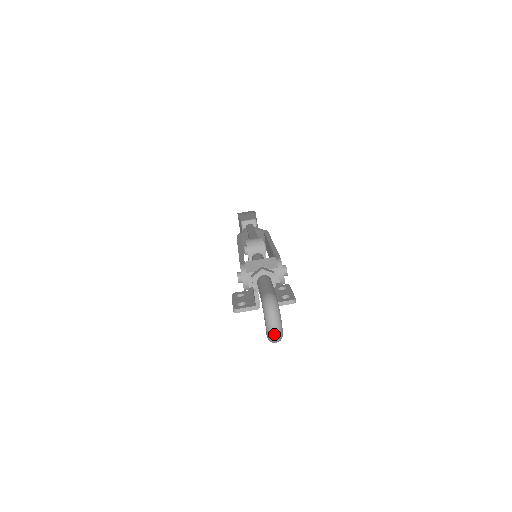
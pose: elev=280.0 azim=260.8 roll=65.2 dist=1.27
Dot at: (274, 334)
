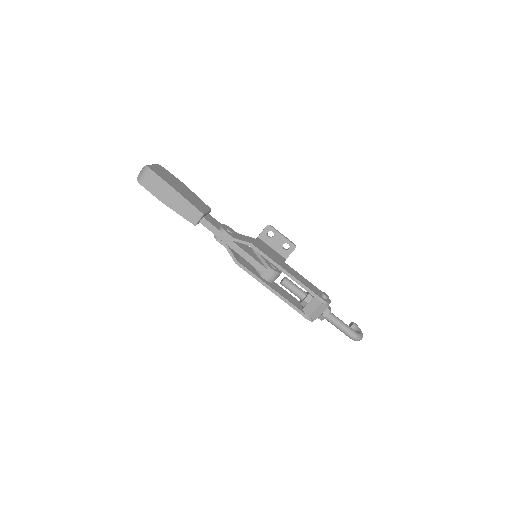
Dot at: occluded
